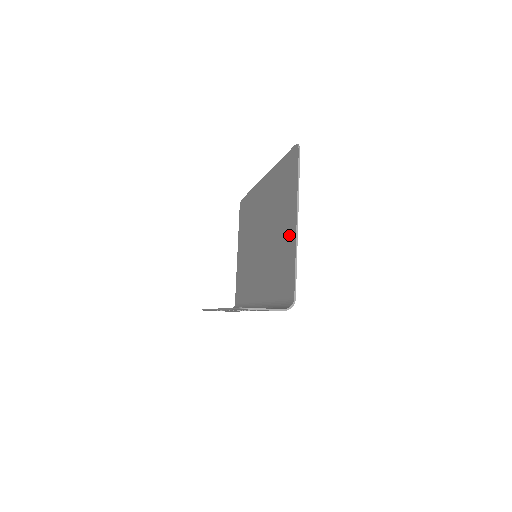
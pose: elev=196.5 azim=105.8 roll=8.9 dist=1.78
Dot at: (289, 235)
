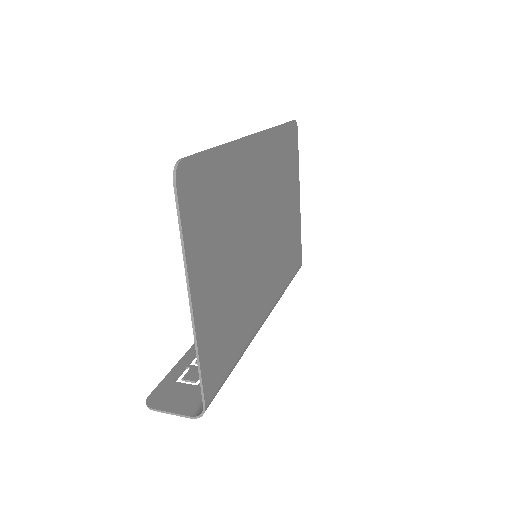
Dot at: (205, 304)
